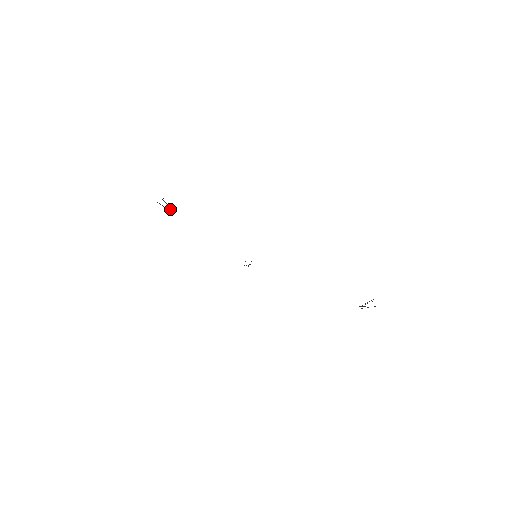
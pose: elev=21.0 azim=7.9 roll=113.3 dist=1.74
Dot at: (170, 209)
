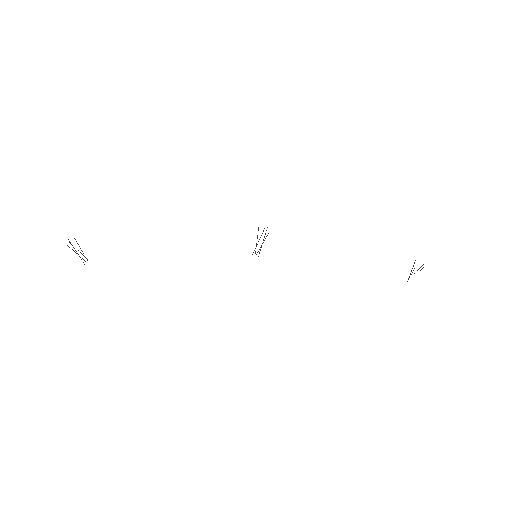
Dot at: occluded
